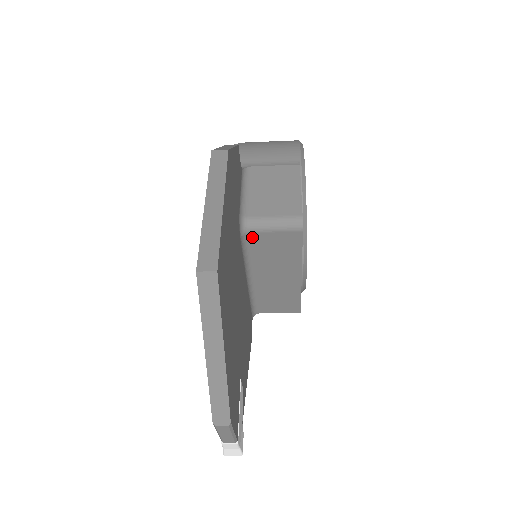
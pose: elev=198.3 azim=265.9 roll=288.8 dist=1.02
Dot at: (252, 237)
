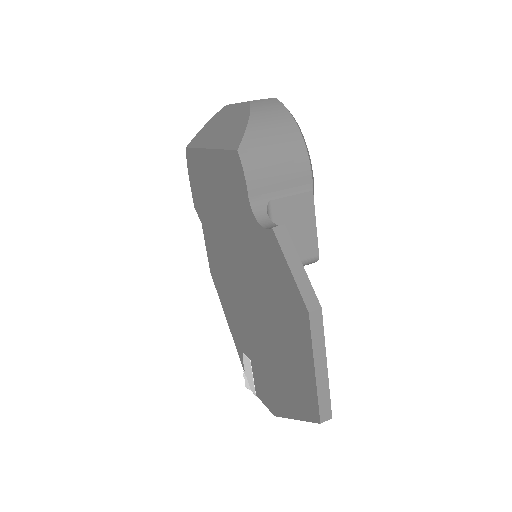
Dot at: occluded
